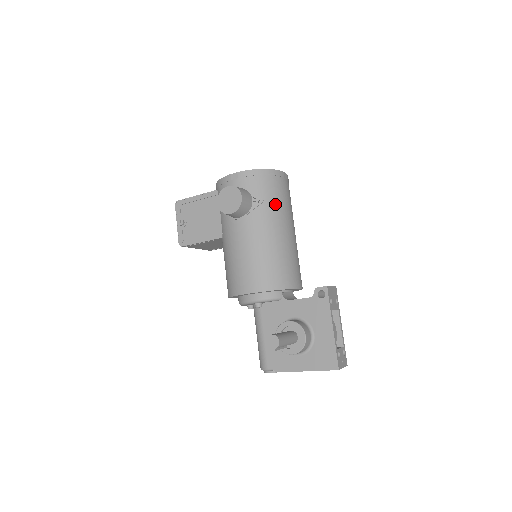
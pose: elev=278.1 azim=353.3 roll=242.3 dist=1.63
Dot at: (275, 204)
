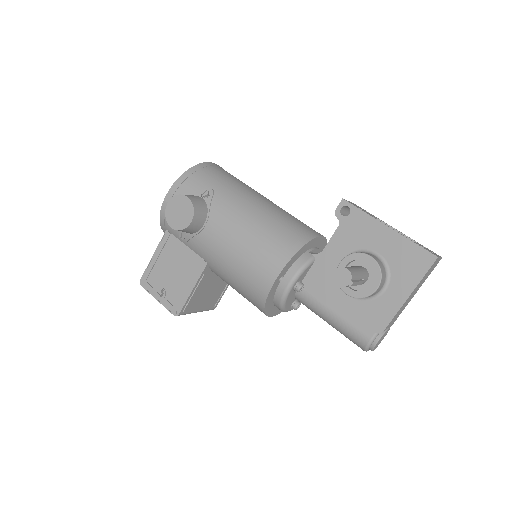
Dot at: (227, 186)
